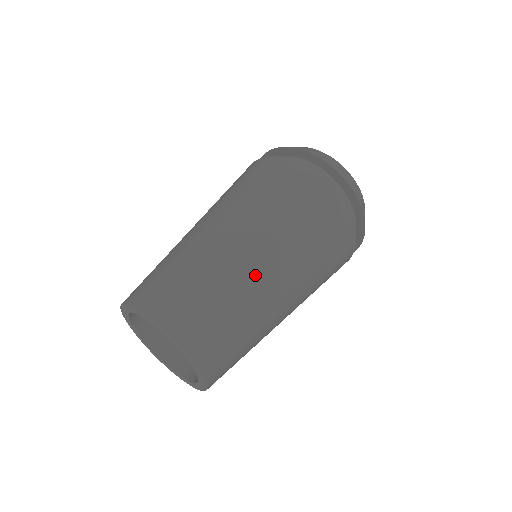
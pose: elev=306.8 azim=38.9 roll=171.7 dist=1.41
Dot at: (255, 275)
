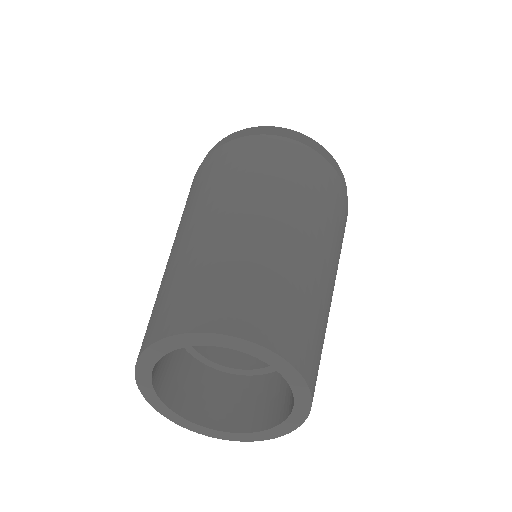
Dot at: (220, 226)
